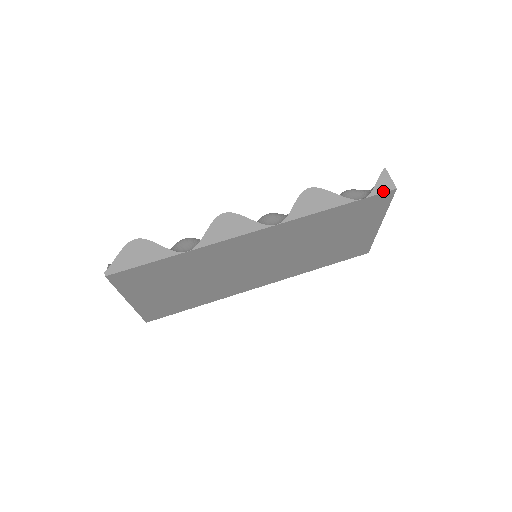
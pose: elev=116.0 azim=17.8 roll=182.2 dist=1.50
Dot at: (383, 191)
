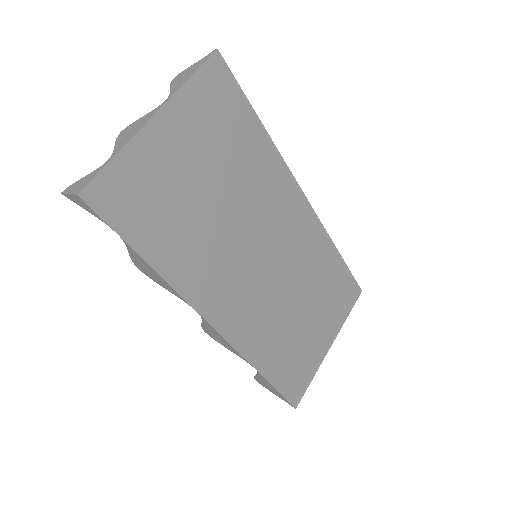
Dot at: (356, 283)
